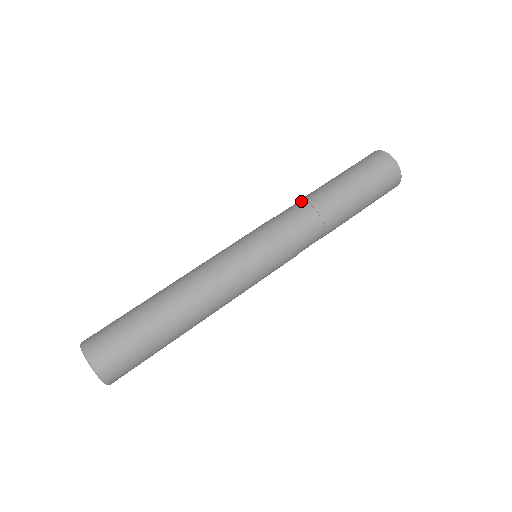
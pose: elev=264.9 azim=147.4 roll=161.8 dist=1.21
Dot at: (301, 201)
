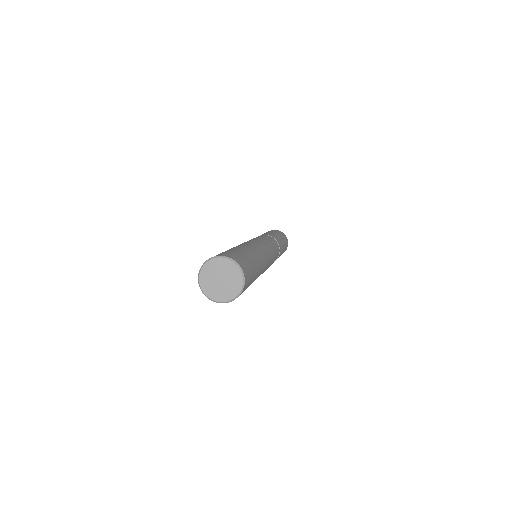
Dot at: occluded
